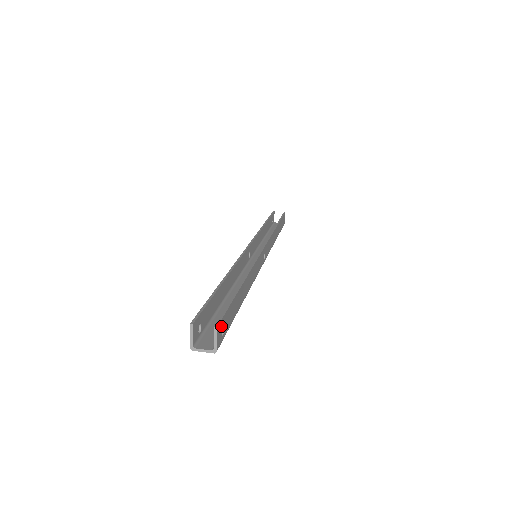
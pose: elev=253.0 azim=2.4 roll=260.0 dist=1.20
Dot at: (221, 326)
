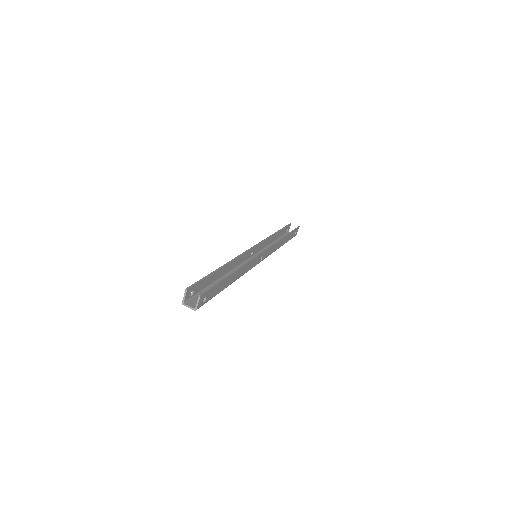
Dot at: (204, 296)
